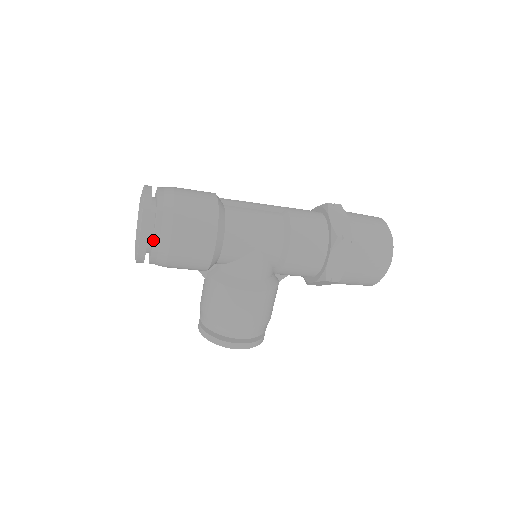
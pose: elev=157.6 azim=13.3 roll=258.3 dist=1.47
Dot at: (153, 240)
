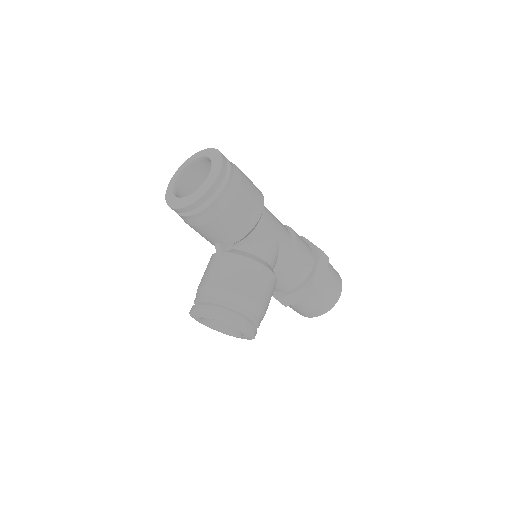
Dot at: (224, 183)
